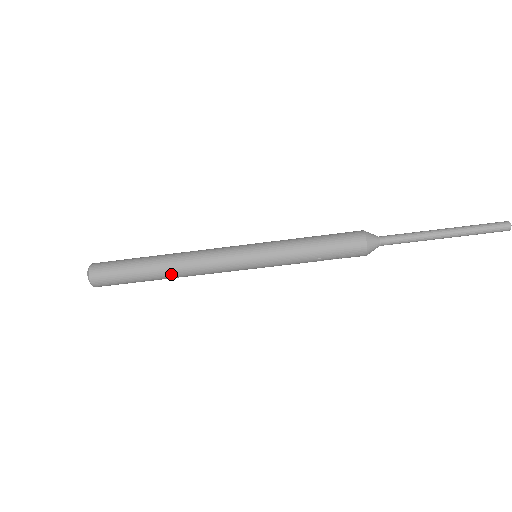
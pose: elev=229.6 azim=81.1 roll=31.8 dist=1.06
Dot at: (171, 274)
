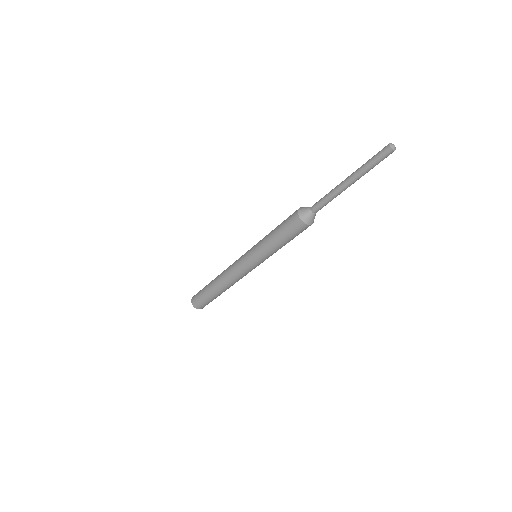
Dot at: occluded
